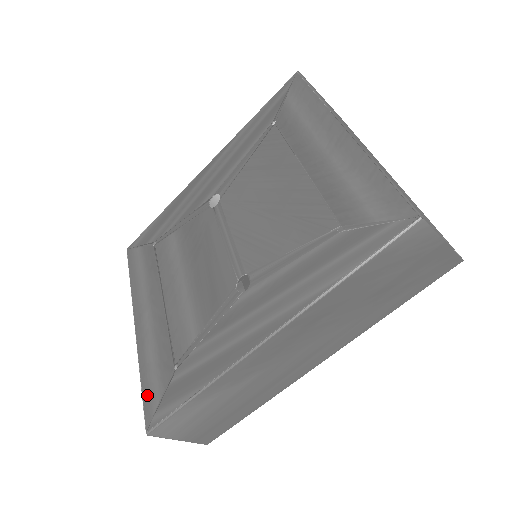
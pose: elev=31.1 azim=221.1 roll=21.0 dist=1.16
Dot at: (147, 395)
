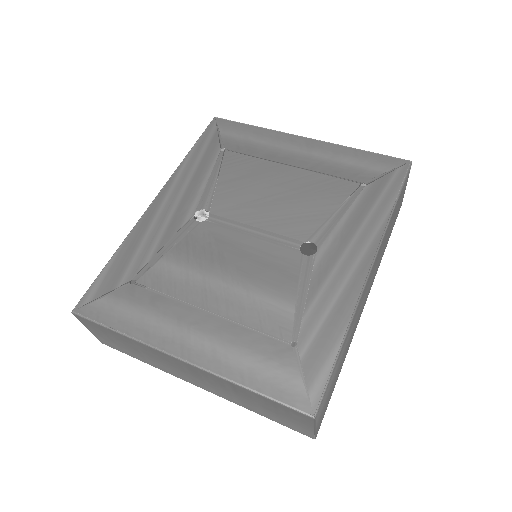
Dot at: (279, 391)
